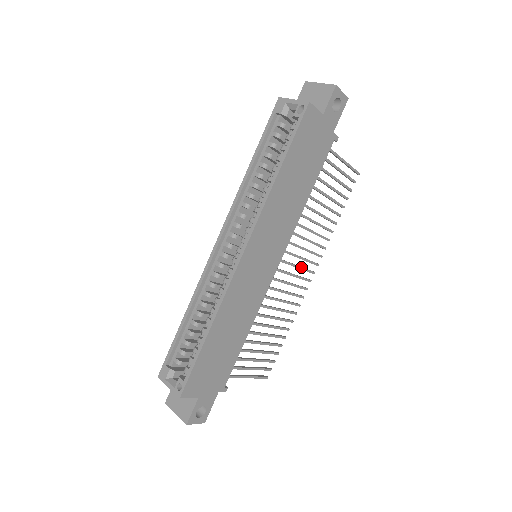
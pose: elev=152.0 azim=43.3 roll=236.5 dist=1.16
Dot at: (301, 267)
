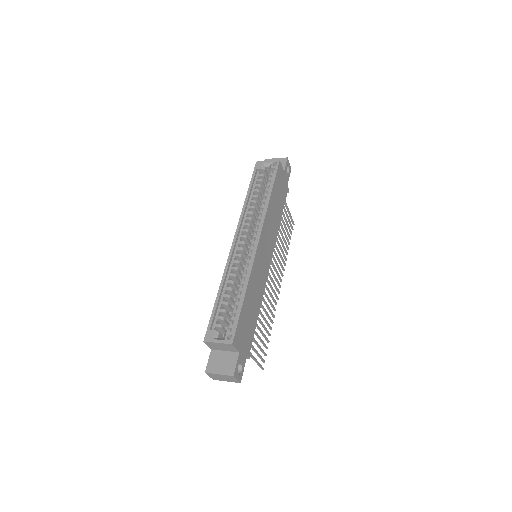
Dot at: occluded
